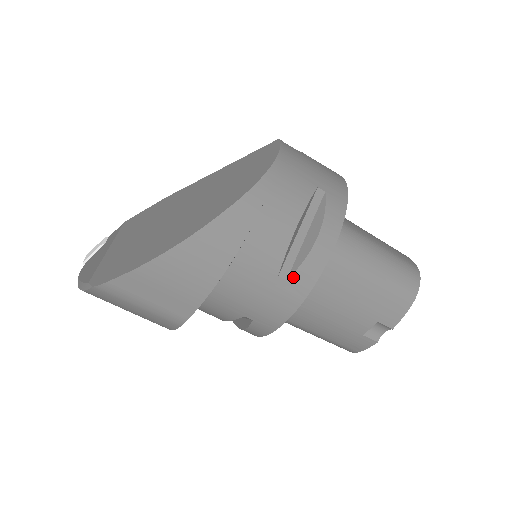
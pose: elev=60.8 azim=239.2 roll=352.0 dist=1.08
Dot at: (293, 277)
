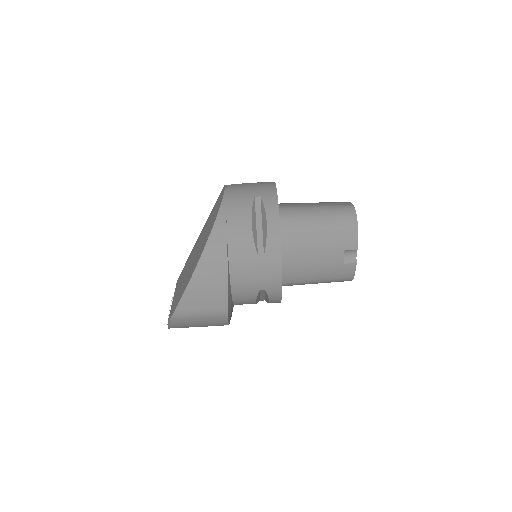
Dot at: (266, 252)
